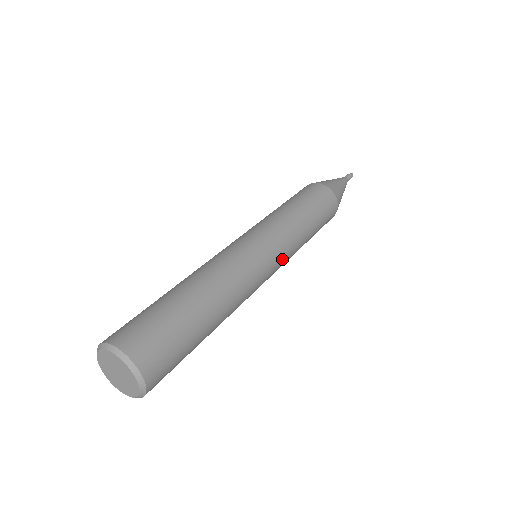
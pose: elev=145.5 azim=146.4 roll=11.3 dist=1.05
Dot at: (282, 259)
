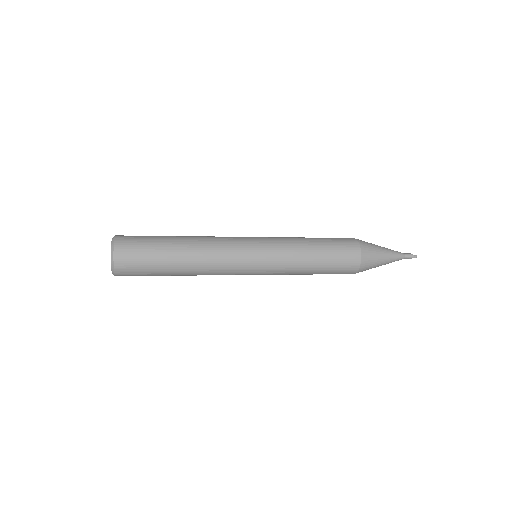
Dot at: (267, 263)
